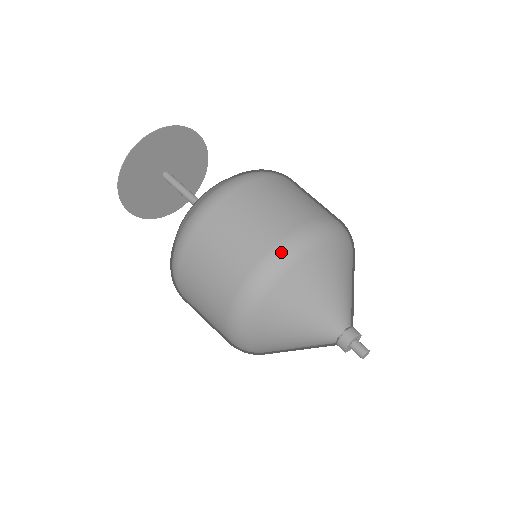
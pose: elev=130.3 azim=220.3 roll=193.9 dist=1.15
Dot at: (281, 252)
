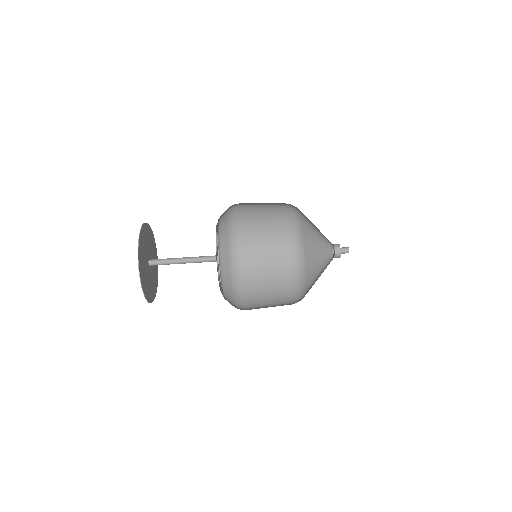
Dot at: (297, 272)
